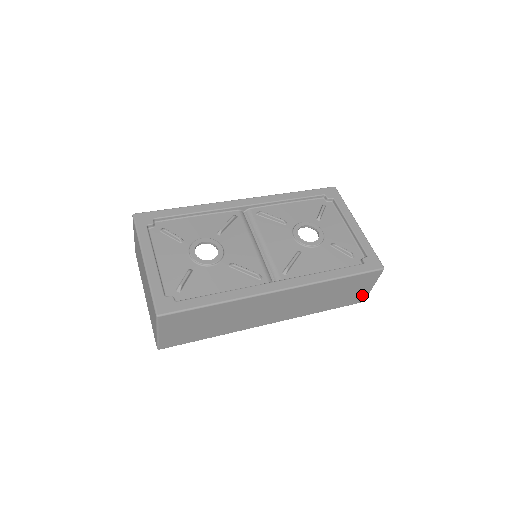
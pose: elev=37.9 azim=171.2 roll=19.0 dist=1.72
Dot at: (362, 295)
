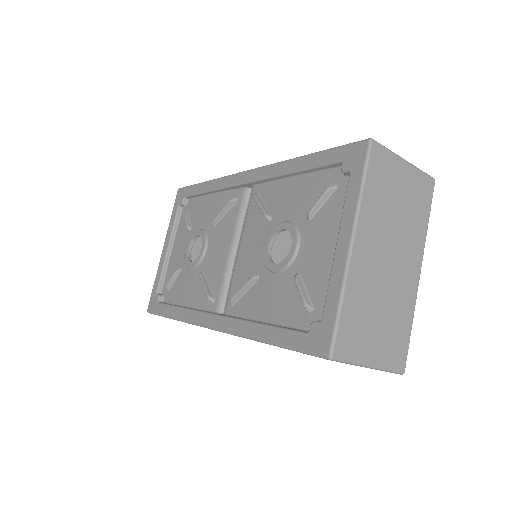
Dot at: occluded
